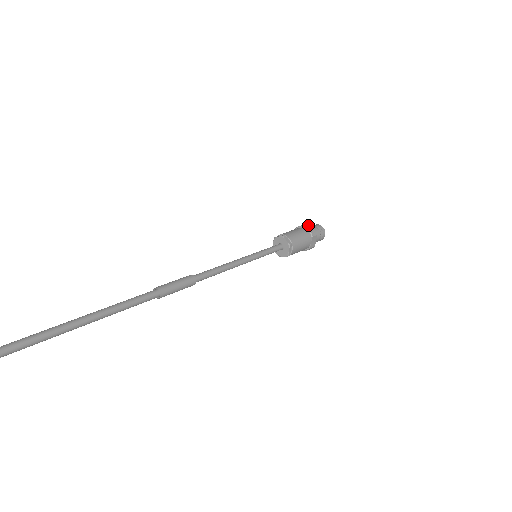
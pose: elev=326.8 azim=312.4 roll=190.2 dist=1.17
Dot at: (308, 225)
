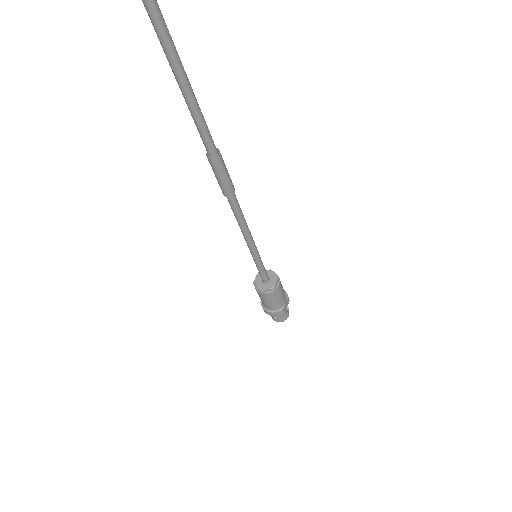
Dot at: occluded
